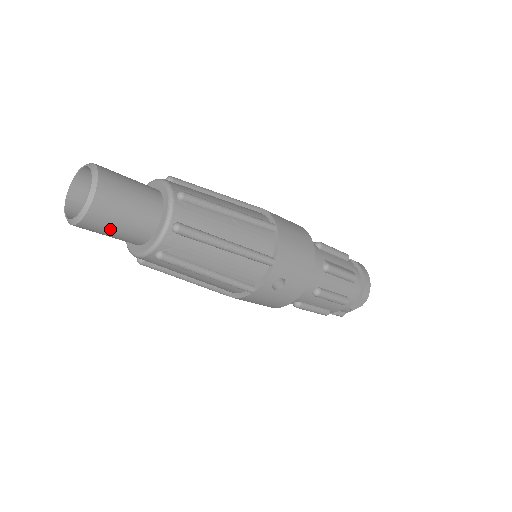
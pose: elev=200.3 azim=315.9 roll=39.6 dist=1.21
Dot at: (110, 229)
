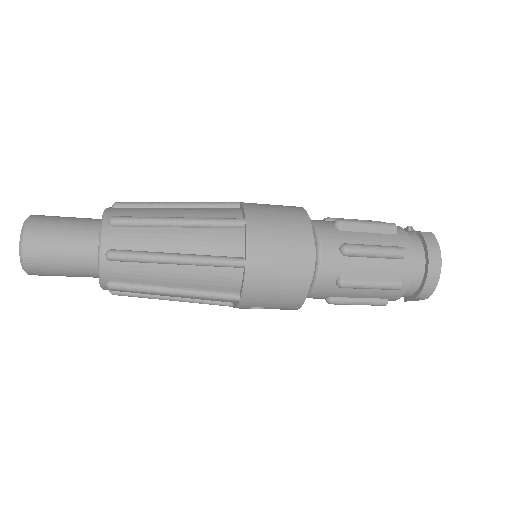
Dot at: occluded
